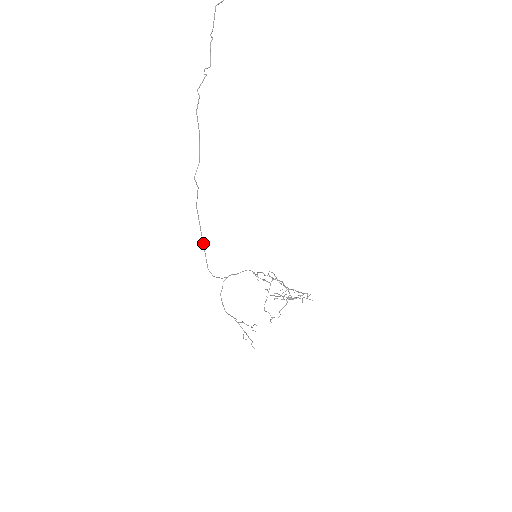
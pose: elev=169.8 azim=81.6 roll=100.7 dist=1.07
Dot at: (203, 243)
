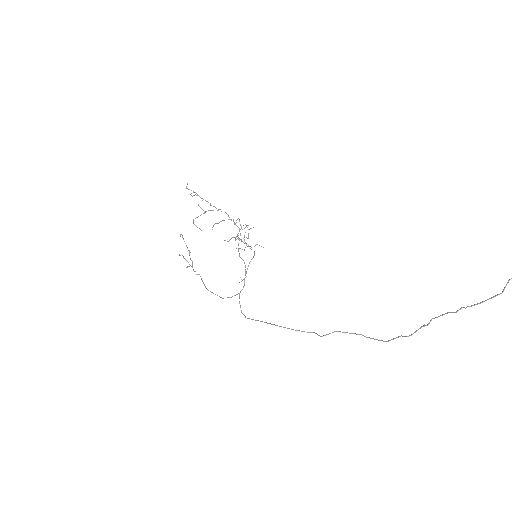
Dot at: occluded
